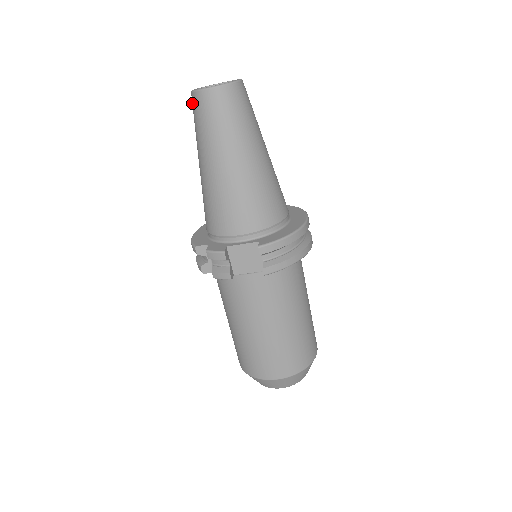
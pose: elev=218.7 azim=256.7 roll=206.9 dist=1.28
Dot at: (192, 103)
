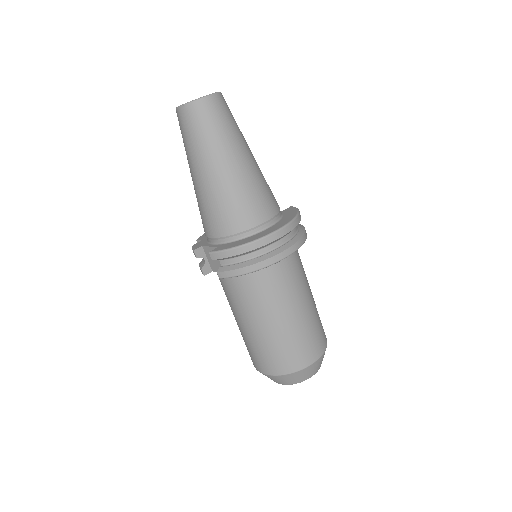
Dot at: occluded
